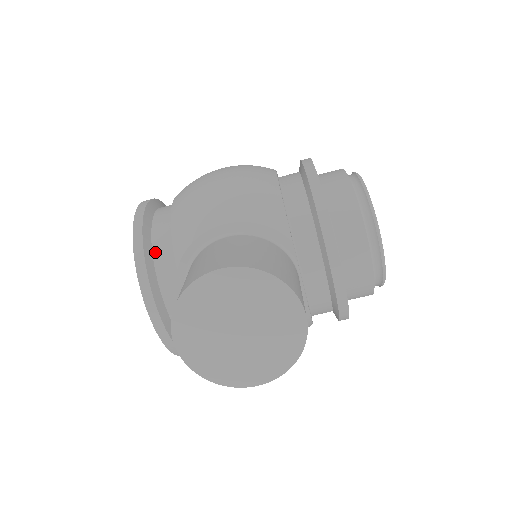
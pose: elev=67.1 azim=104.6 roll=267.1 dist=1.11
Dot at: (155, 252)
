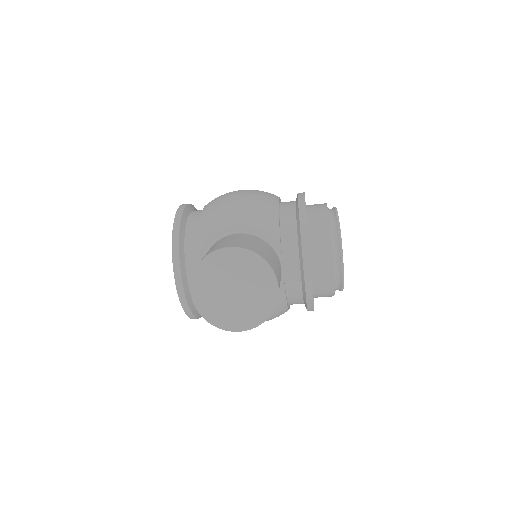
Dot at: (186, 238)
